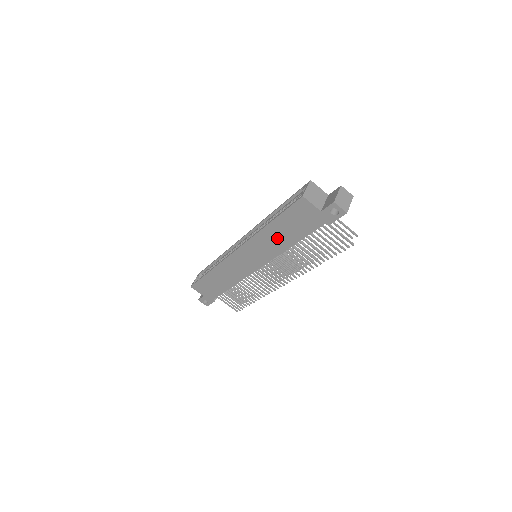
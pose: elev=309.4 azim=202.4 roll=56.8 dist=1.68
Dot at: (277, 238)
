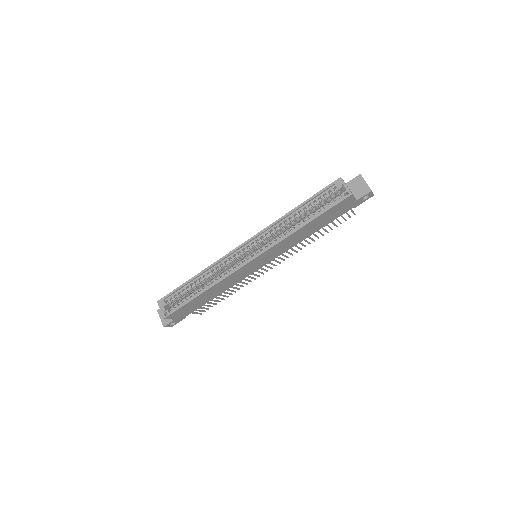
Dot at: (303, 234)
